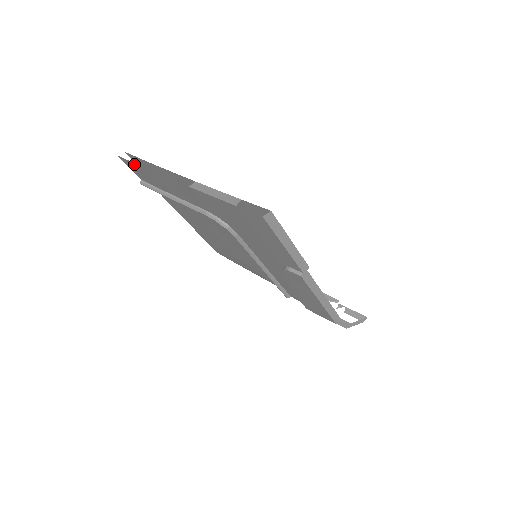
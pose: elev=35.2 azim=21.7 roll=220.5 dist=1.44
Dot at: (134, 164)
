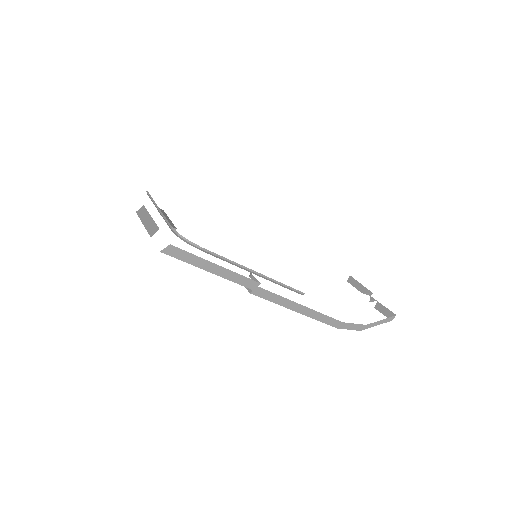
Dot at: occluded
